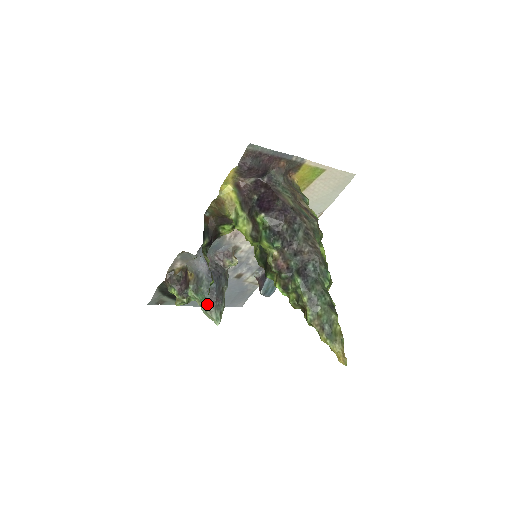
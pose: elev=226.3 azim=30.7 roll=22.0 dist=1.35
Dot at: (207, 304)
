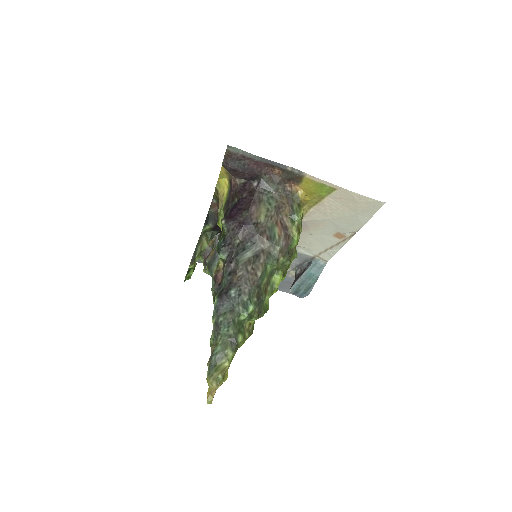
Dot at: (213, 283)
